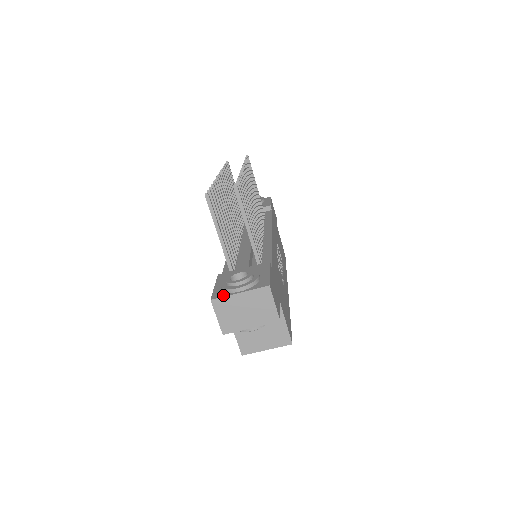
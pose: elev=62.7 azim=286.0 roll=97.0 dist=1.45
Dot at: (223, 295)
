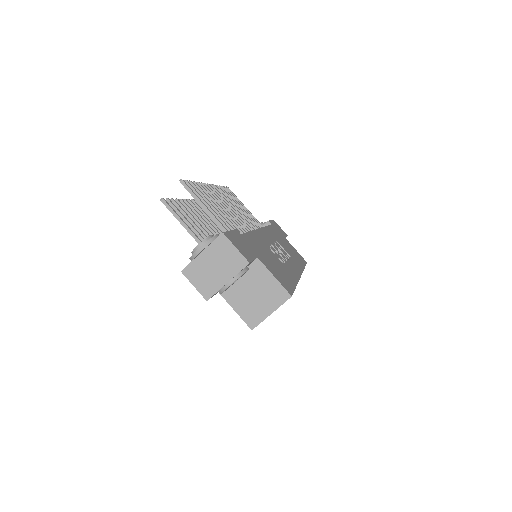
Dot at: (190, 262)
